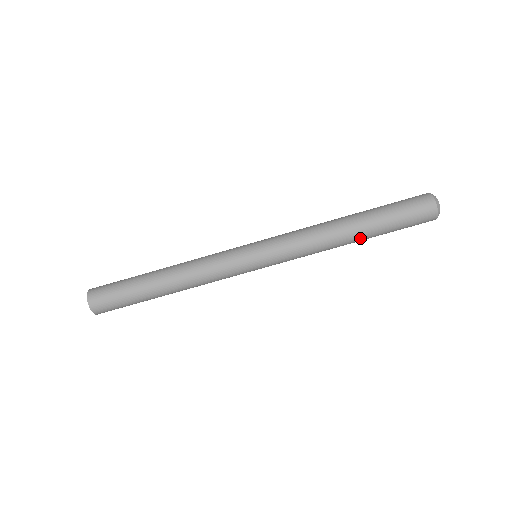
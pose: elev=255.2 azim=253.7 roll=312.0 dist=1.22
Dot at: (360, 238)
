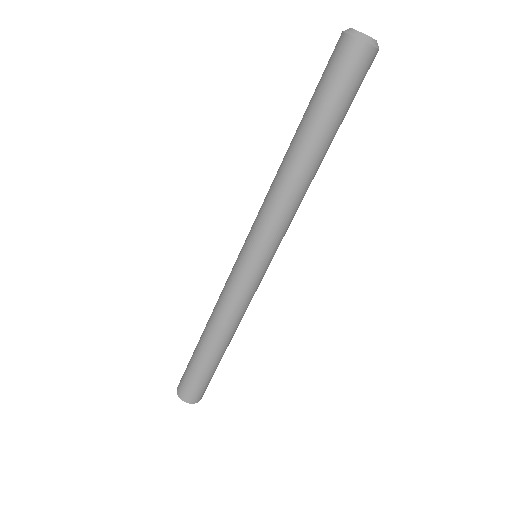
Dot at: occluded
